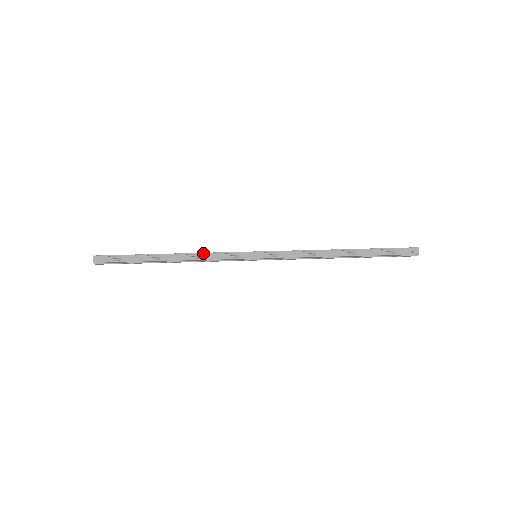
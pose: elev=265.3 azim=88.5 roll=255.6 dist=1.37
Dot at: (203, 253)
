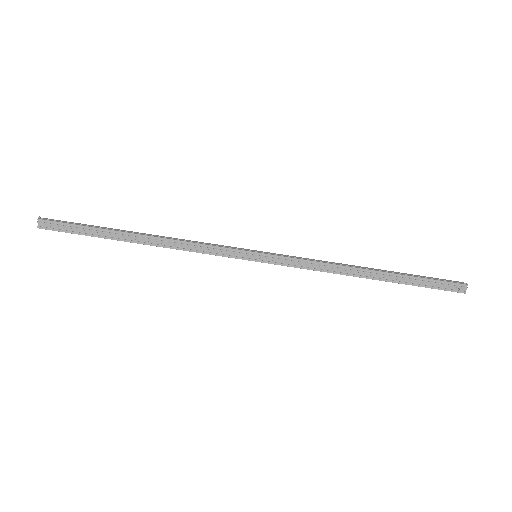
Dot at: (186, 242)
